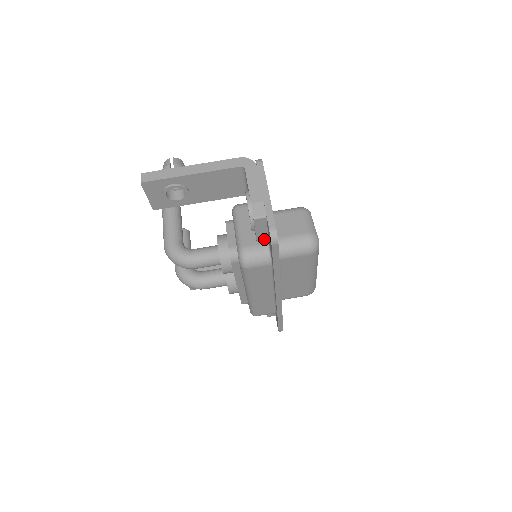
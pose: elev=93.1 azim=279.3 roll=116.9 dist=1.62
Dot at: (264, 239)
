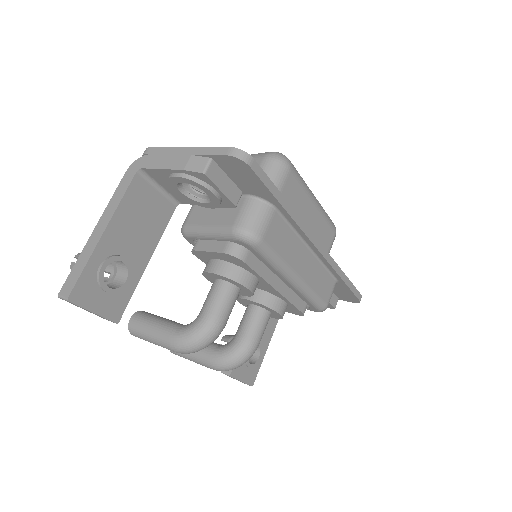
Dot at: (238, 196)
